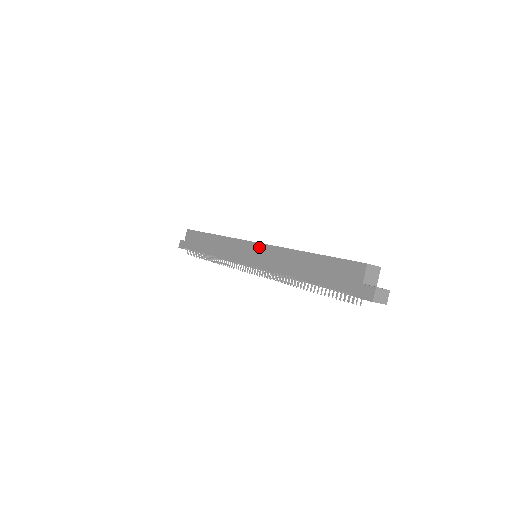
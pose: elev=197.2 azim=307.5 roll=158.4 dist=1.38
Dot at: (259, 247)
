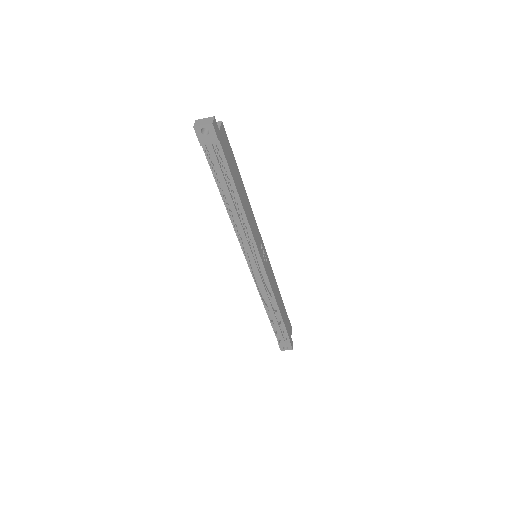
Dot at: occluded
